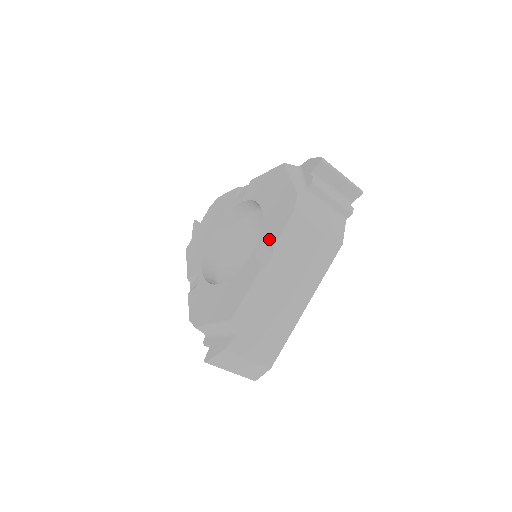
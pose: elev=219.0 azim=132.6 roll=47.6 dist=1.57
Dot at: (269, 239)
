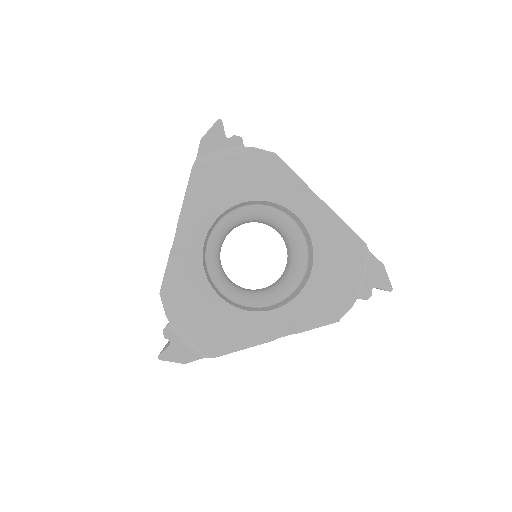
Dot at: (299, 320)
